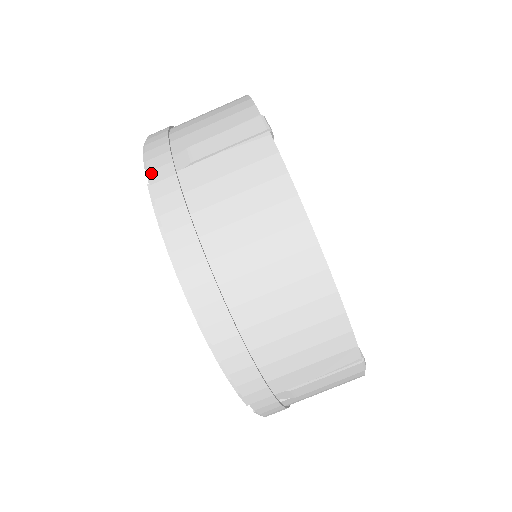
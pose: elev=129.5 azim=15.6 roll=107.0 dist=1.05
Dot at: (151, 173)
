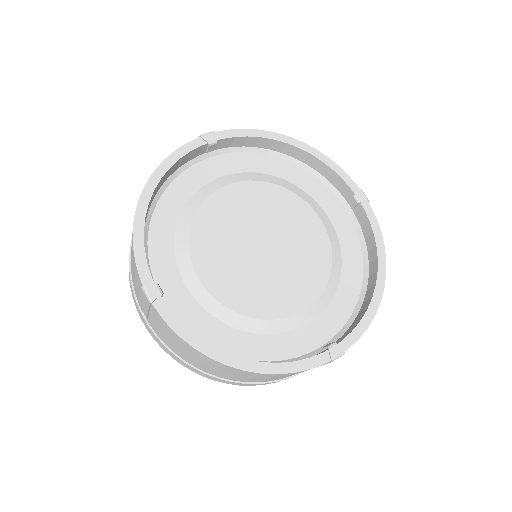
Dot at: (142, 320)
